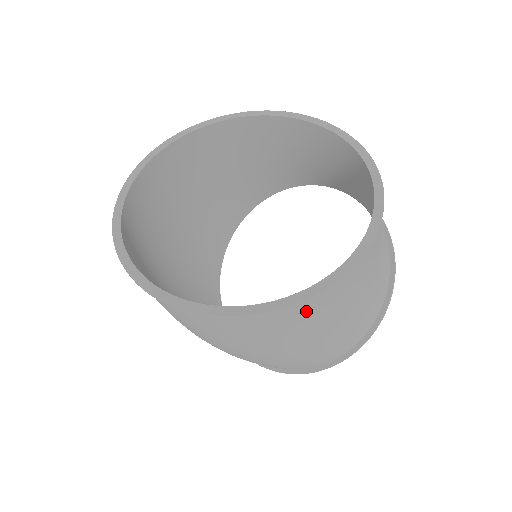
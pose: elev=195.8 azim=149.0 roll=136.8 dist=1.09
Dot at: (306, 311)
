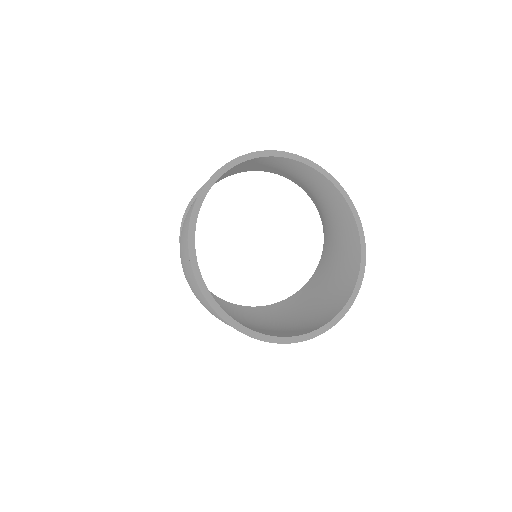
Dot at: occluded
